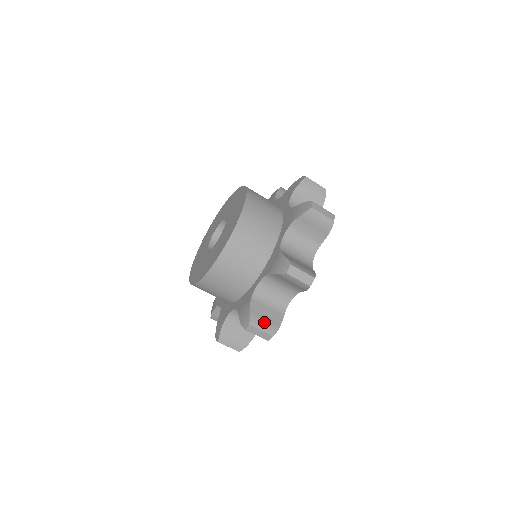
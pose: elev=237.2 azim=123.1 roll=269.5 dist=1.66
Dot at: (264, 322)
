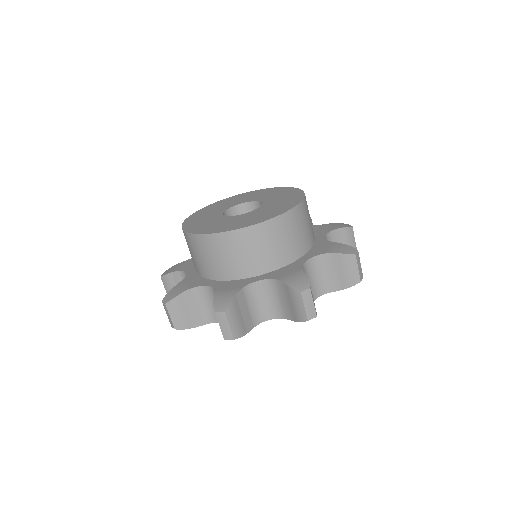
Dot at: (180, 314)
